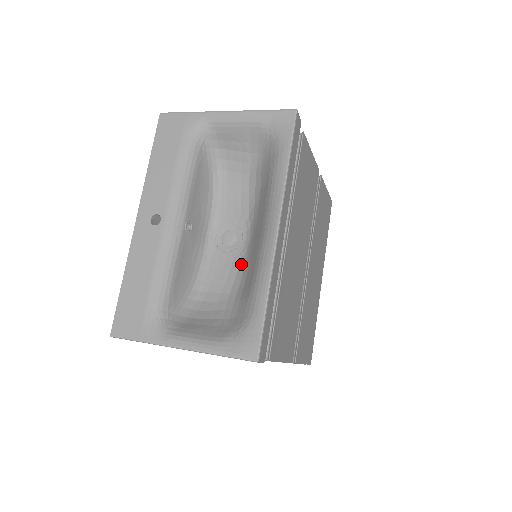
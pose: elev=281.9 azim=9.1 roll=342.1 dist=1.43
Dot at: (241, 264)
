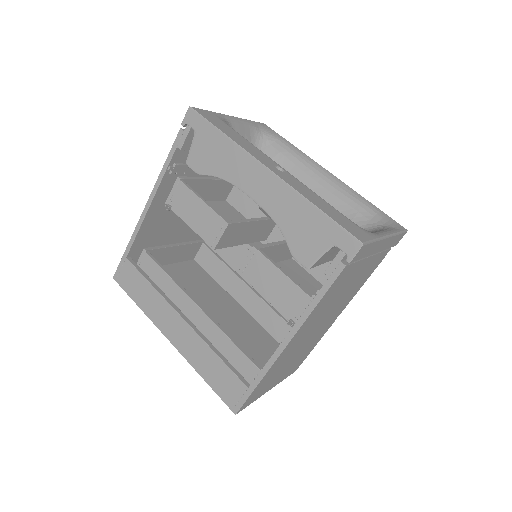
Dot at: occluded
